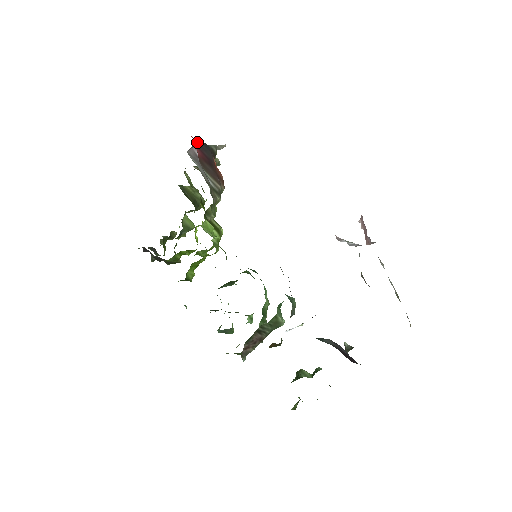
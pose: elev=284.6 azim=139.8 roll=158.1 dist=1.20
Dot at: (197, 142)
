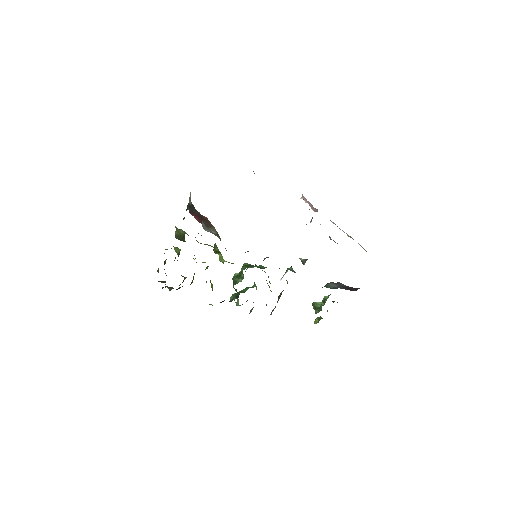
Dot at: (189, 211)
